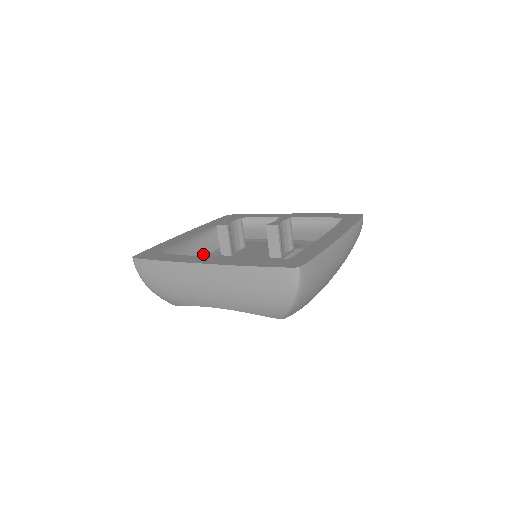
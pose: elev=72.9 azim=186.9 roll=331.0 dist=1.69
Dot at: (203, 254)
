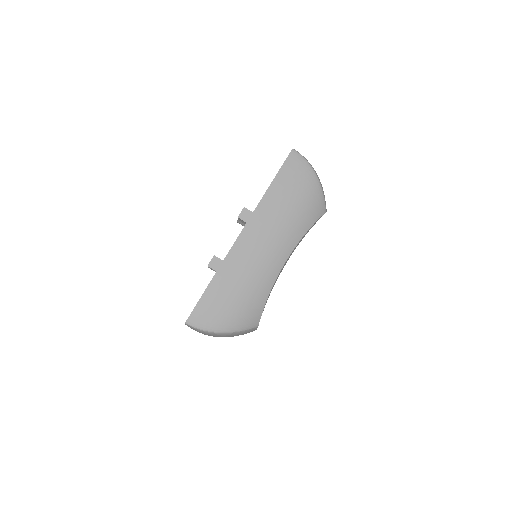
Dot at: occluded
